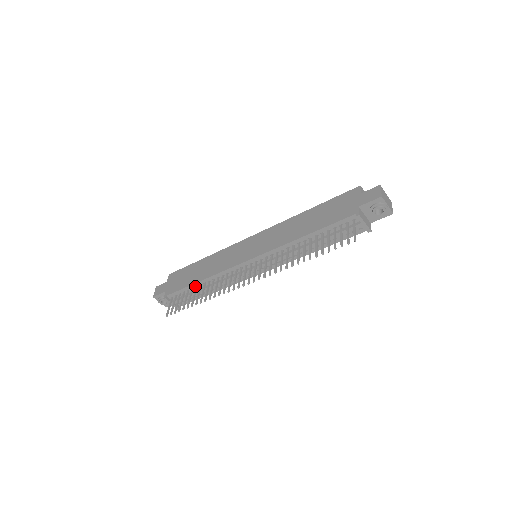
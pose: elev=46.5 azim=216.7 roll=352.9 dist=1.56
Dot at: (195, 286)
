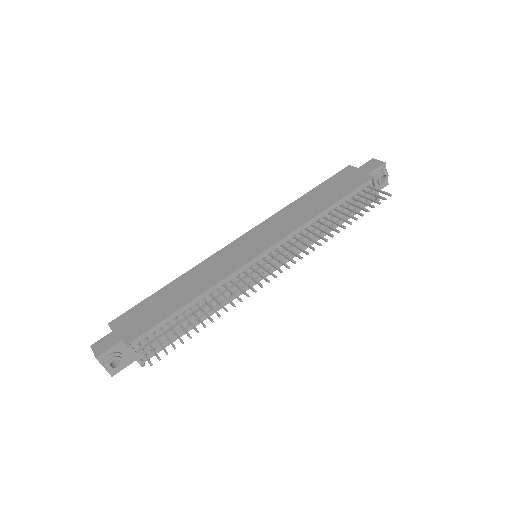
Dot at: (181, 312)
